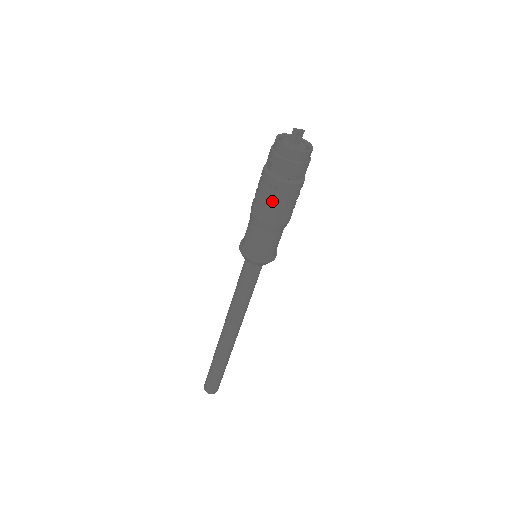
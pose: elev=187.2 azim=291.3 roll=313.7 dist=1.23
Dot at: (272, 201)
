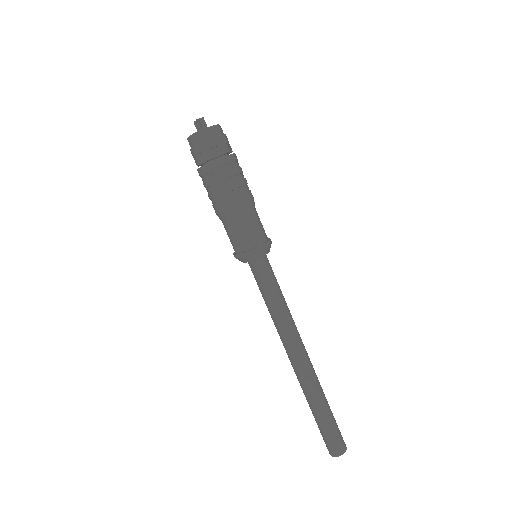
Dot at: (211, 189)
